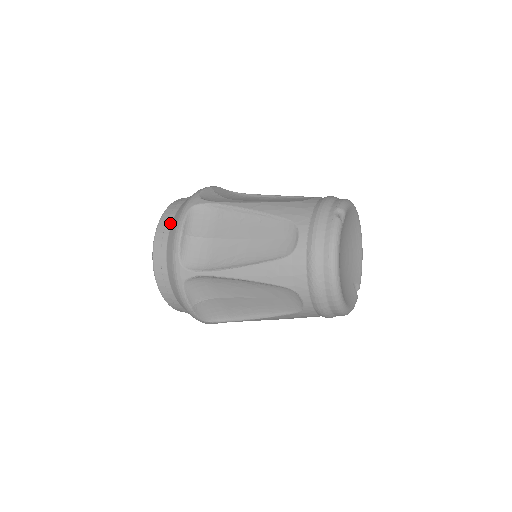
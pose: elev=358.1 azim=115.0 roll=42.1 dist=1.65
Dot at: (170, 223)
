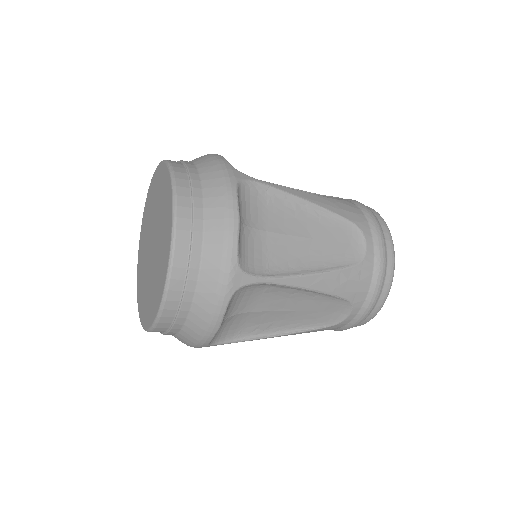
Dot at: occluded
